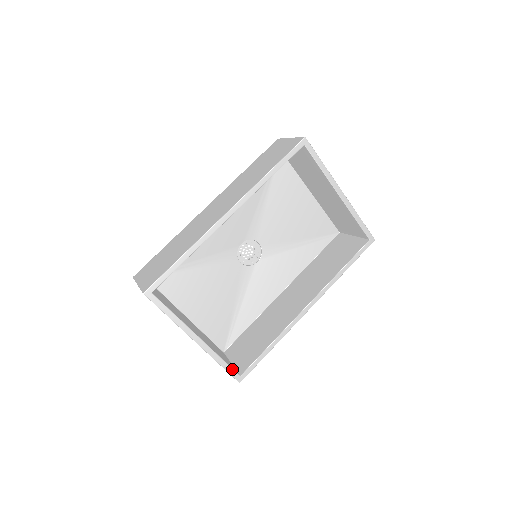
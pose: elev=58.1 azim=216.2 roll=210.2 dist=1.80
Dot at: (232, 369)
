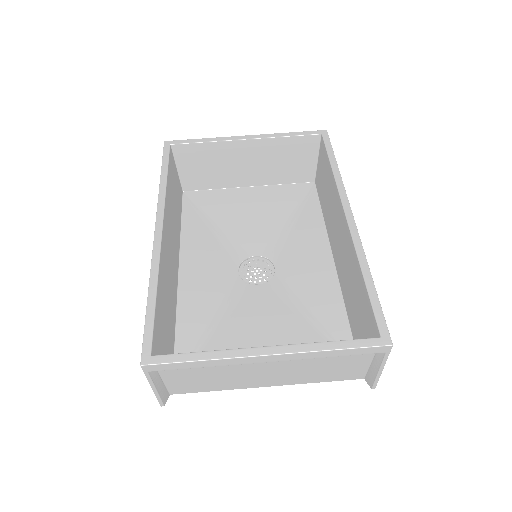
Dot at: (358, 340)
